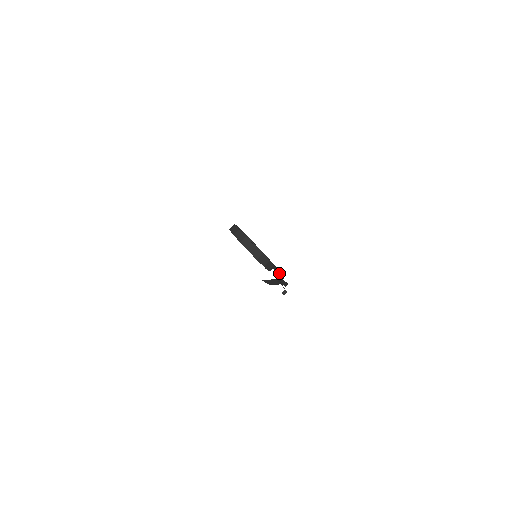
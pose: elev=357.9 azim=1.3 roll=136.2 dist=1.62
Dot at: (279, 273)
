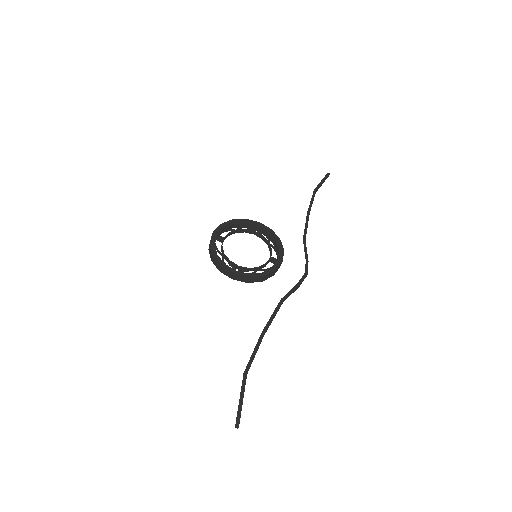
Dot at: (305, 237)
